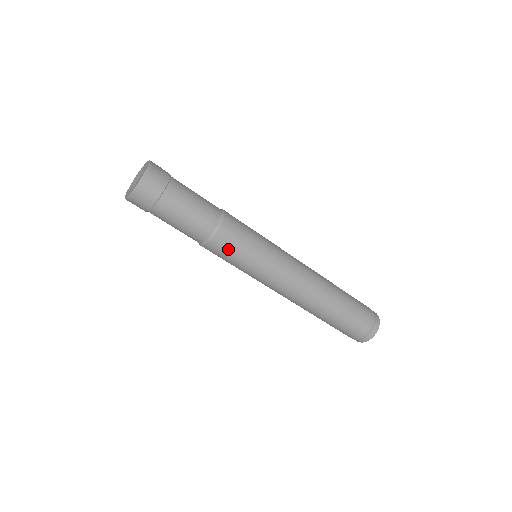
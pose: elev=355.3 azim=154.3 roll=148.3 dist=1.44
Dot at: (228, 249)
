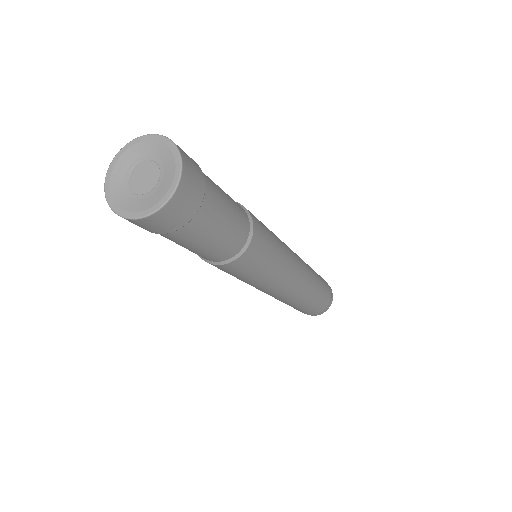
Dot at: (247, 267)
